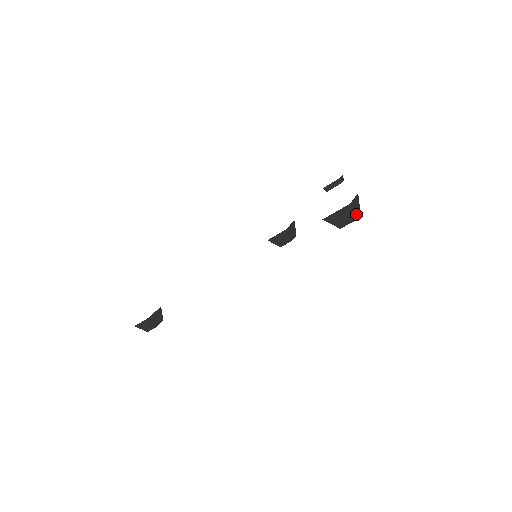
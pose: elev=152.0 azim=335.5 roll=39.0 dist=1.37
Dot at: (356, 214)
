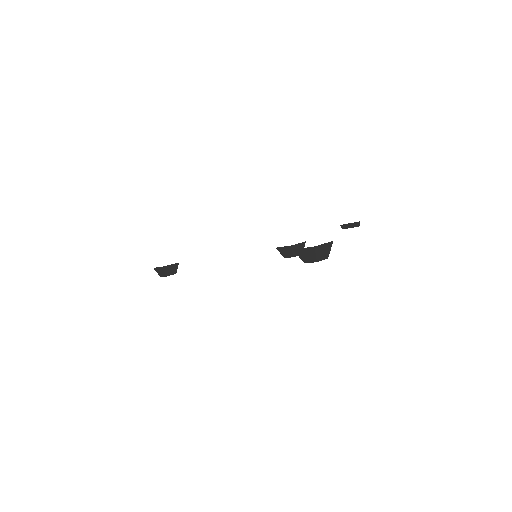
Dot at: (320, 257)
